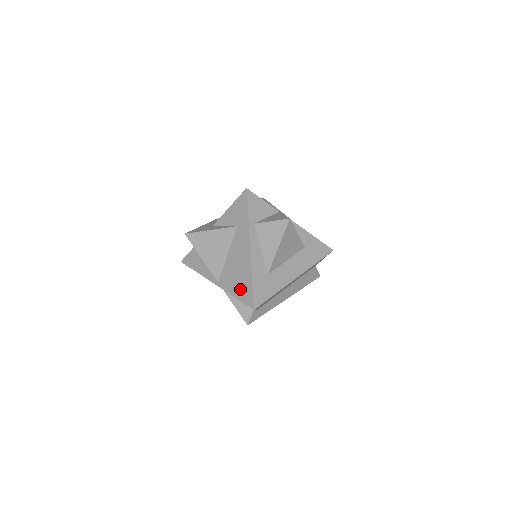
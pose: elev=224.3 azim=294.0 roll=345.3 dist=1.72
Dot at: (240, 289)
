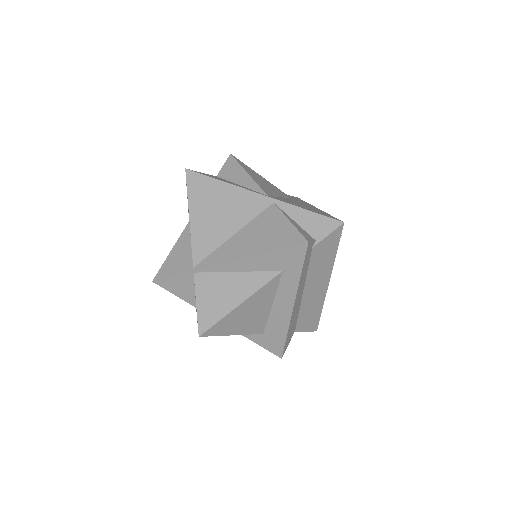
Dot at: (312, 210)
